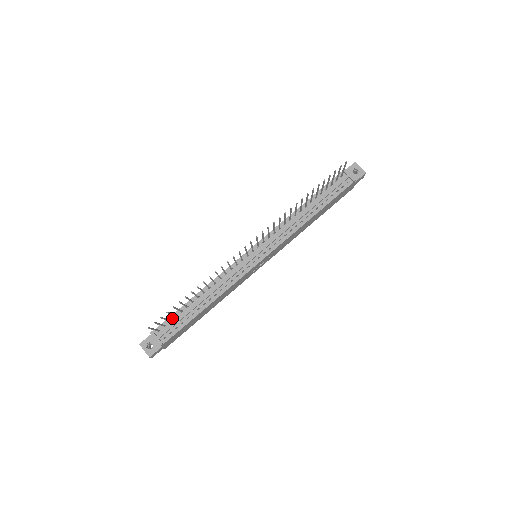
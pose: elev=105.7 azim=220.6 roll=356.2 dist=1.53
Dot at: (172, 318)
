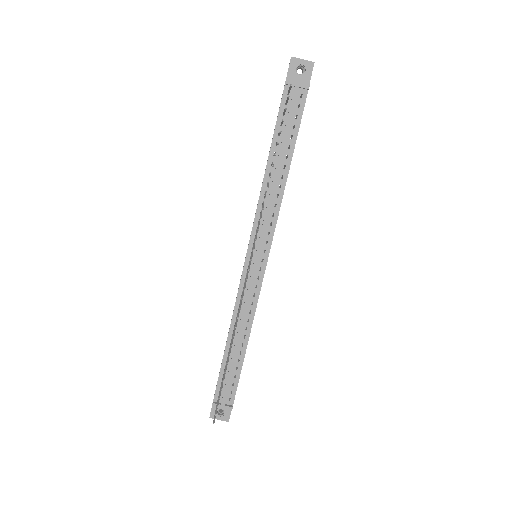
Dot at: (221, 379)
